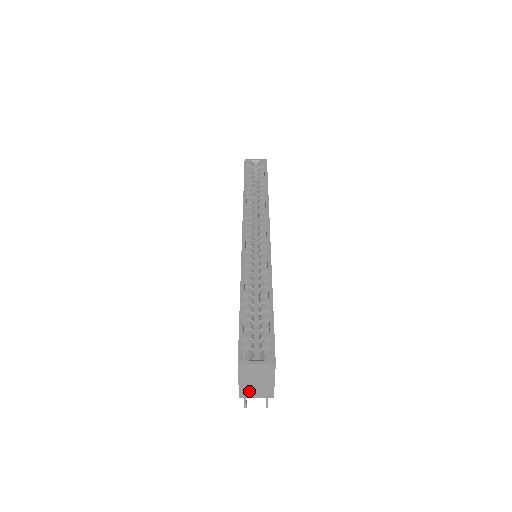
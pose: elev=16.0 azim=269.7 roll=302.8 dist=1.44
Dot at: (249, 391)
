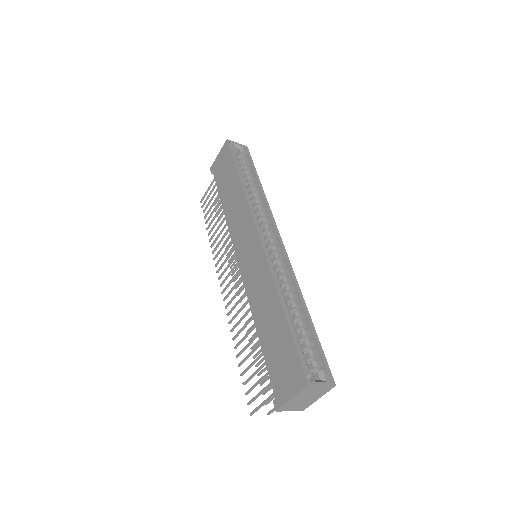
Dot at: (290, 406)
